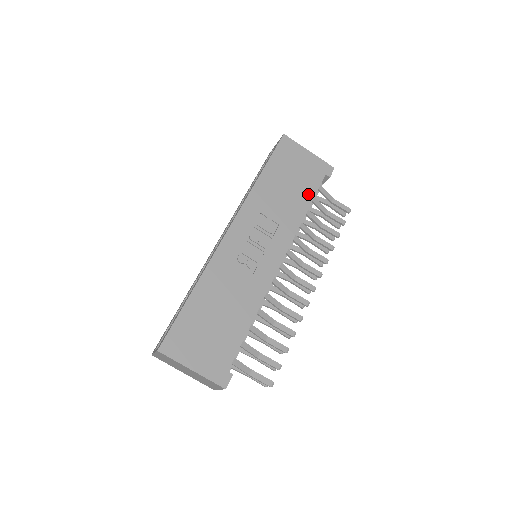
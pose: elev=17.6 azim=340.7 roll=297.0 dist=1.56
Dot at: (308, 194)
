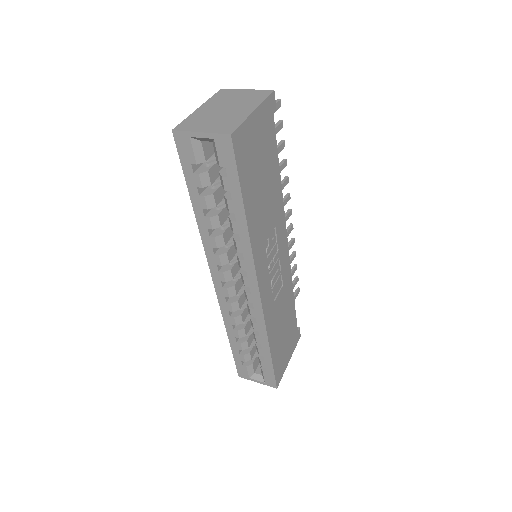
Dot at: (274, 162)
